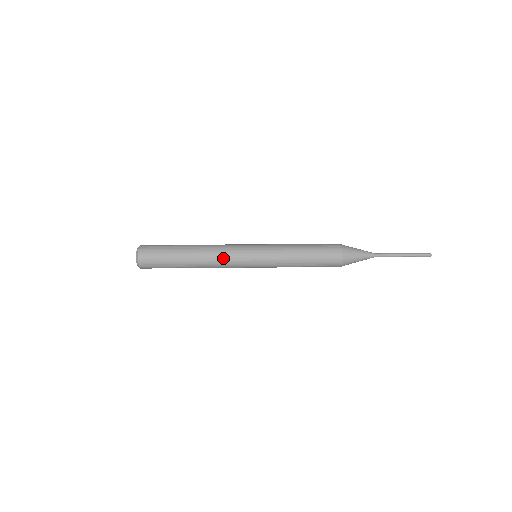
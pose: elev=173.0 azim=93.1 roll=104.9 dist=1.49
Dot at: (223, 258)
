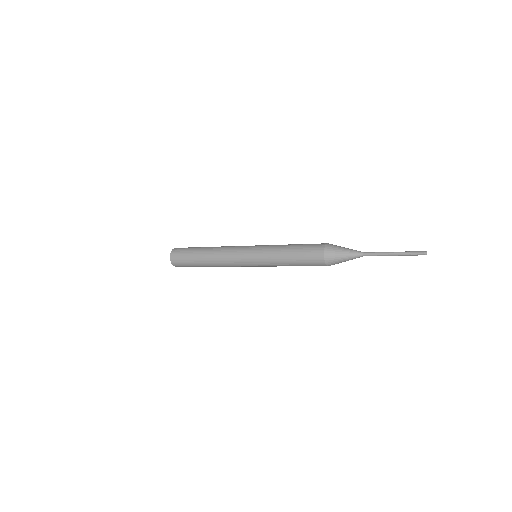
Dot at: (226, 257)
